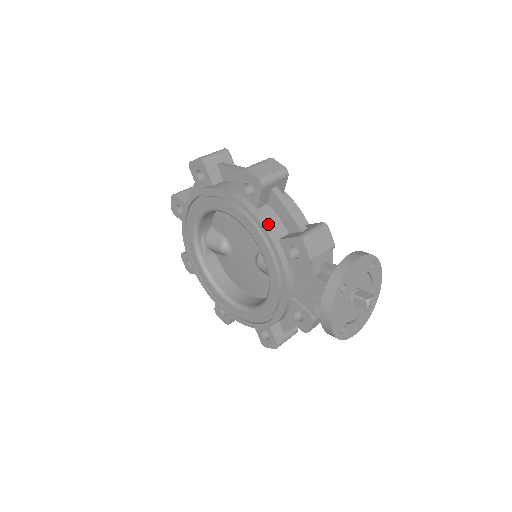
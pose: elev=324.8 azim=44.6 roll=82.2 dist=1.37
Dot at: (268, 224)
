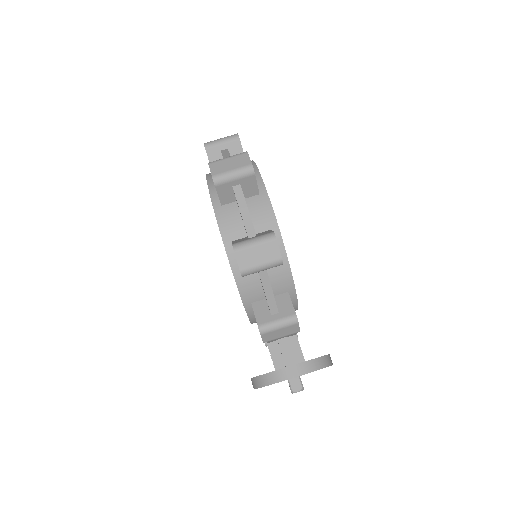
Dot at: (246, 290)
